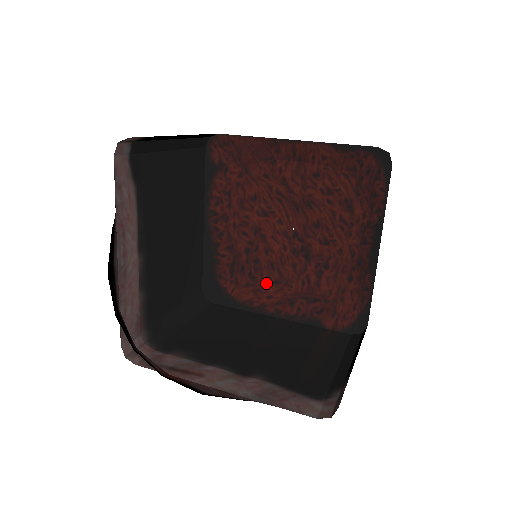
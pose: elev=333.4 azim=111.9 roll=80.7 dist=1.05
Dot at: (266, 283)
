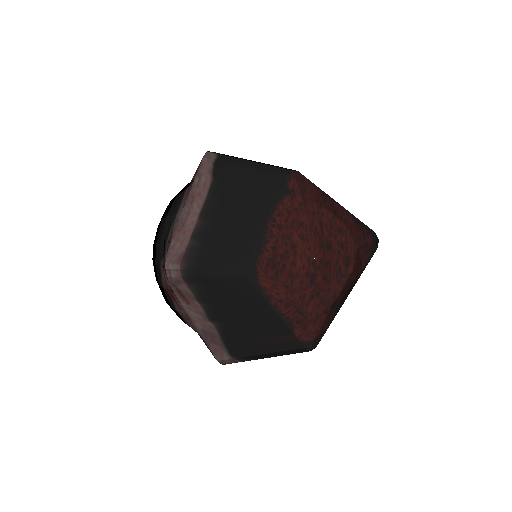
Dot at: (281, 284)
